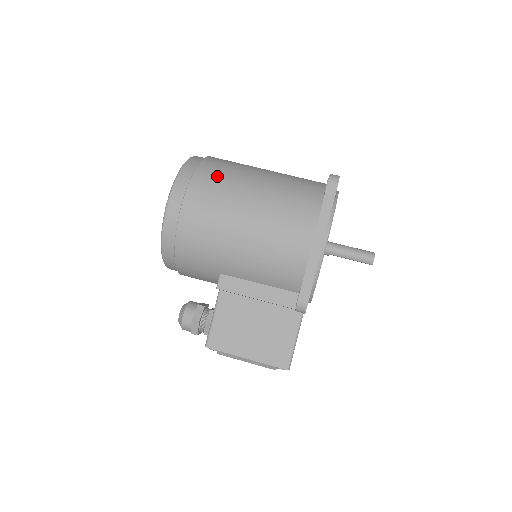
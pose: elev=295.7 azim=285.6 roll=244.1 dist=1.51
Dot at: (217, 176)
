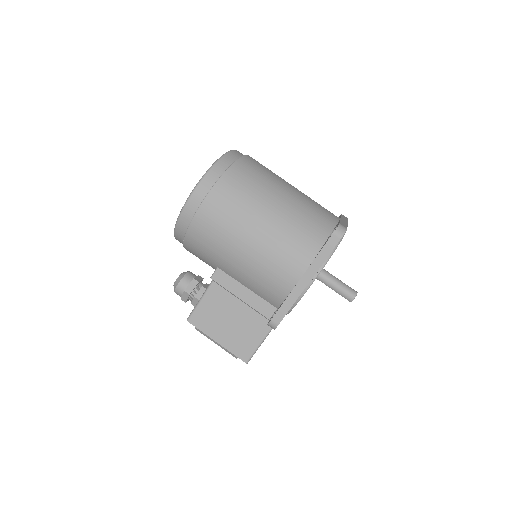
Dot at: (241, 186)
